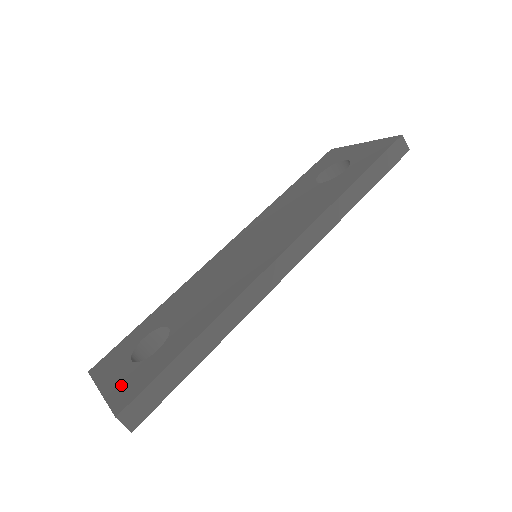
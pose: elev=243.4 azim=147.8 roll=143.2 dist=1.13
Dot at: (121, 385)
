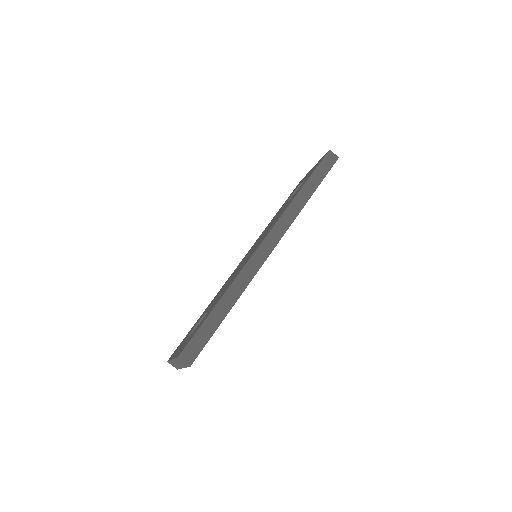
Dot at: occluded
